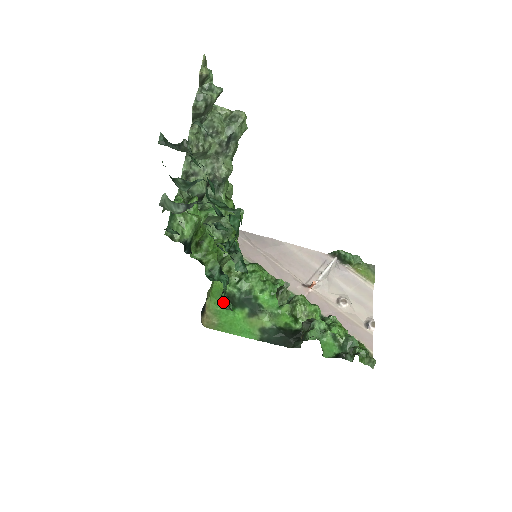
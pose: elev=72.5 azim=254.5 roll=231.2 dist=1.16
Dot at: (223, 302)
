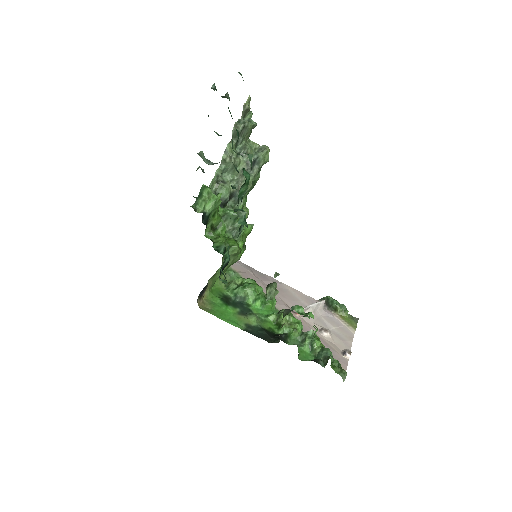
Dot at: (221, 271)
